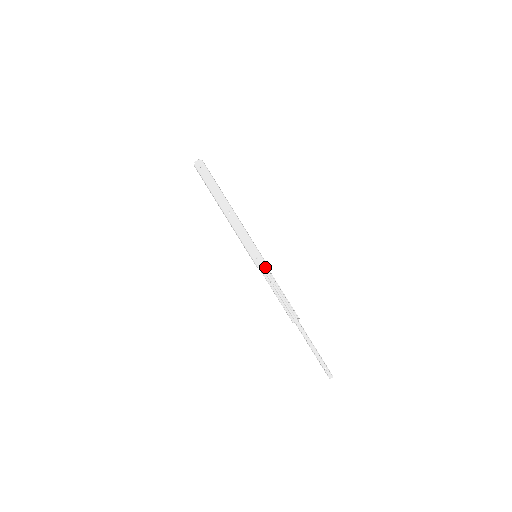
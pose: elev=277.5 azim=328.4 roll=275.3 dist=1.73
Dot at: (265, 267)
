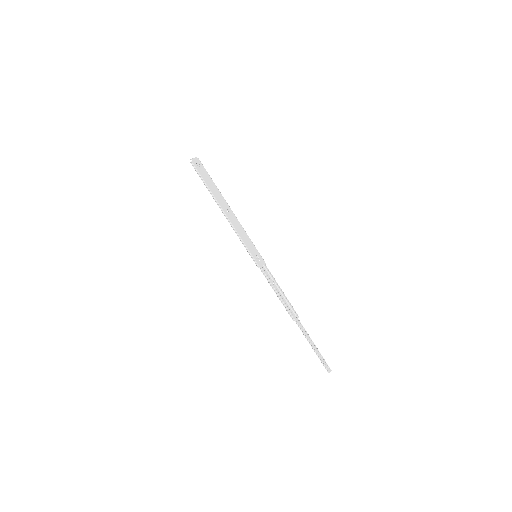
Dot at: (265, 267)
